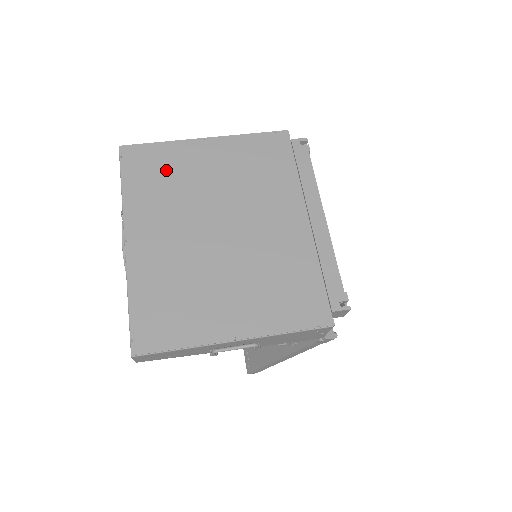
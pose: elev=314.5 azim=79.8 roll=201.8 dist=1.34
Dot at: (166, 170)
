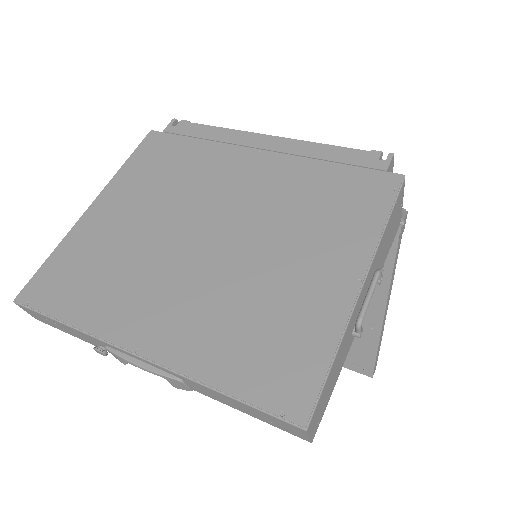
Dot at: (89, 262)
